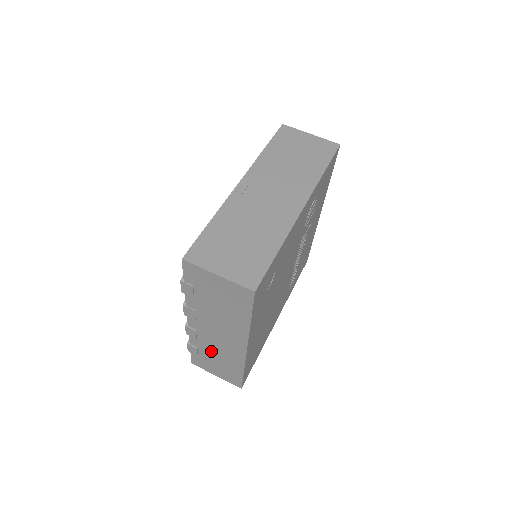
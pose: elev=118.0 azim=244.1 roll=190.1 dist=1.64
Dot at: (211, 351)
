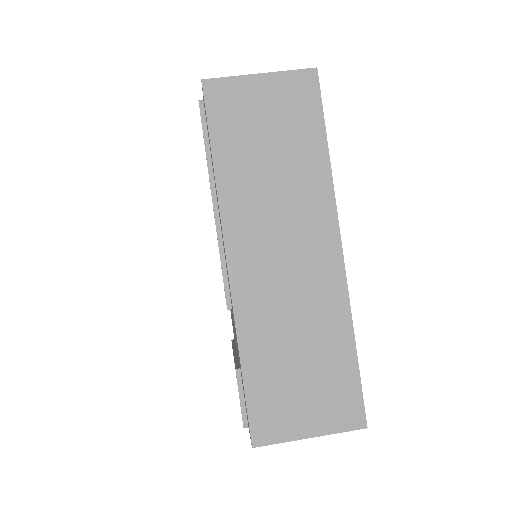
Dot at: occluded
